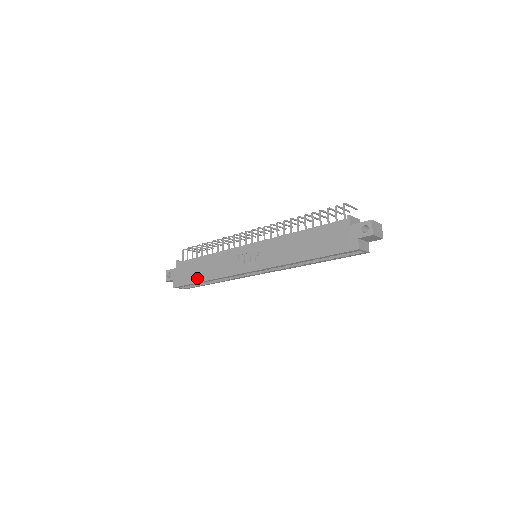
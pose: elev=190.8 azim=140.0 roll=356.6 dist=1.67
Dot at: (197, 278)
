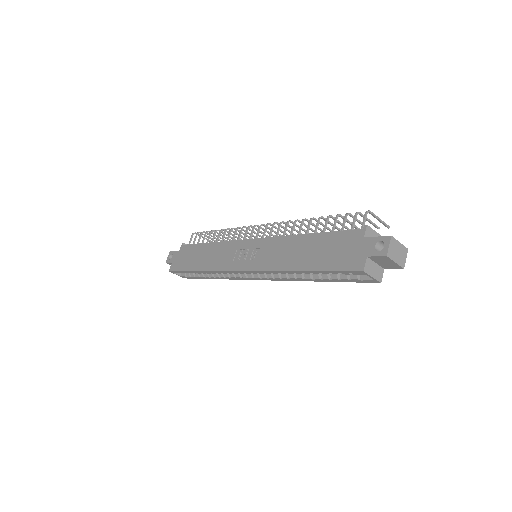
Dot at: (192, 266)
